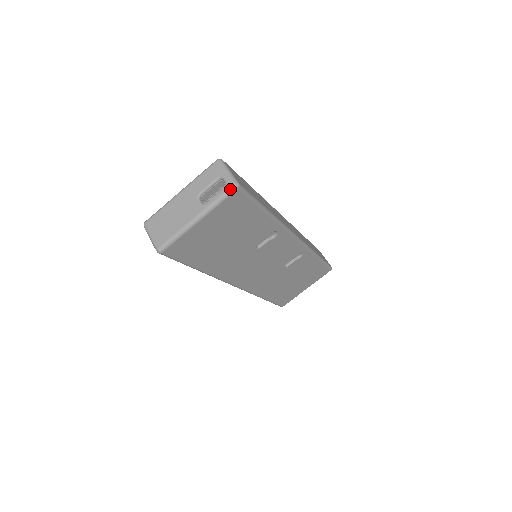
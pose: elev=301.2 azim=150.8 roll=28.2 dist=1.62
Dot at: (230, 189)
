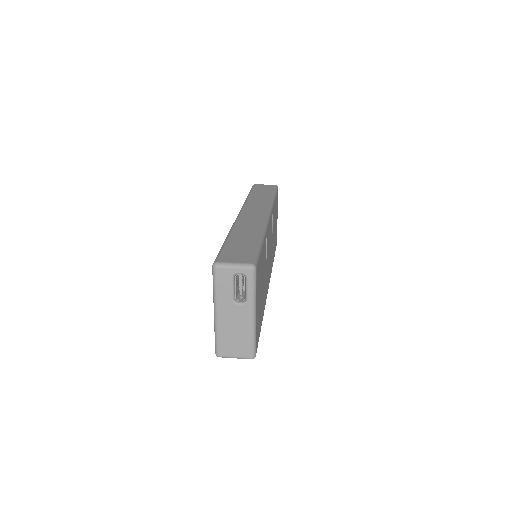
Dot at: (253, 275)
